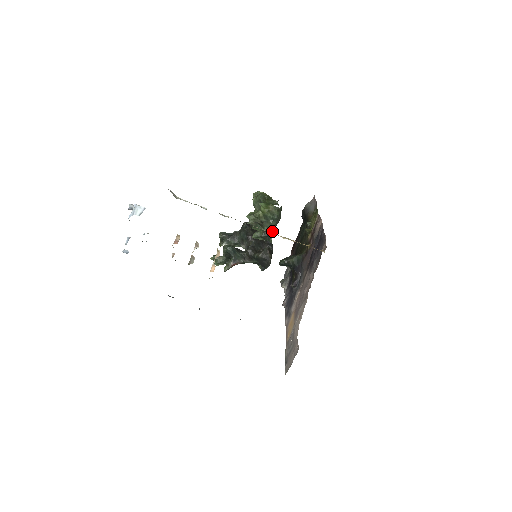
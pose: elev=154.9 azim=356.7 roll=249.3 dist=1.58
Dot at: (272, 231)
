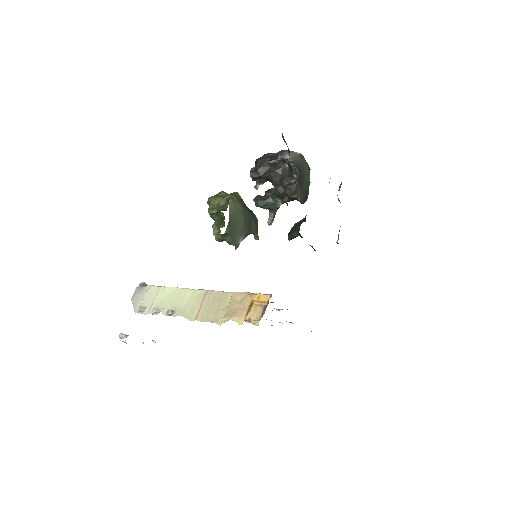
Dot at: occluded
